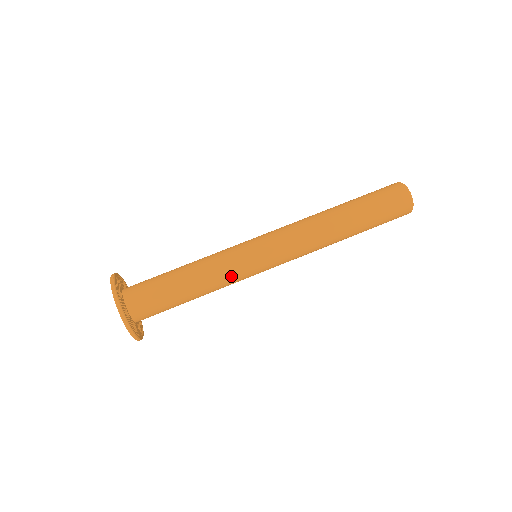
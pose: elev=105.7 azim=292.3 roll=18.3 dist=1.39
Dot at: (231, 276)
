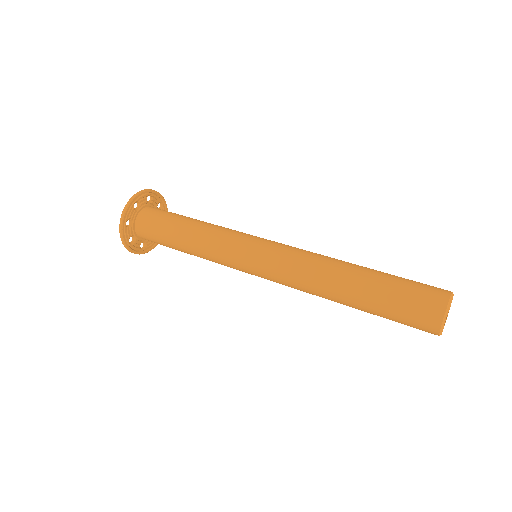
Dot at: (227, 231)
